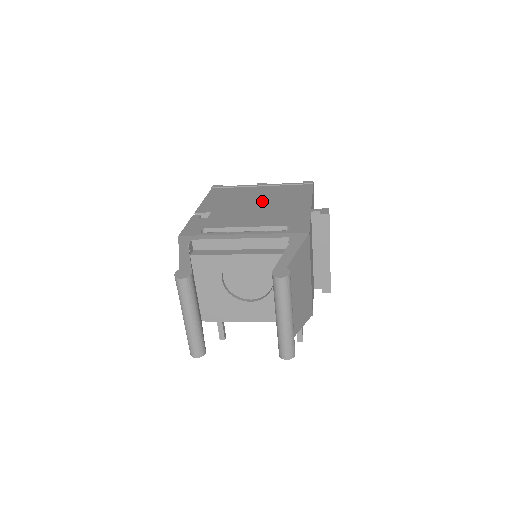
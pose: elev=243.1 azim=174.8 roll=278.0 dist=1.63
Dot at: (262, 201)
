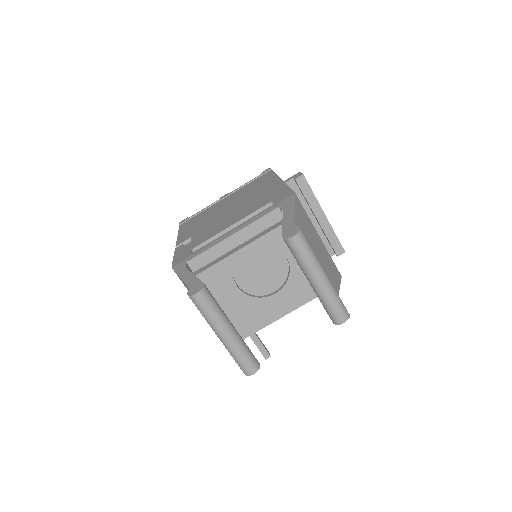
Dot at: (233, 204)
